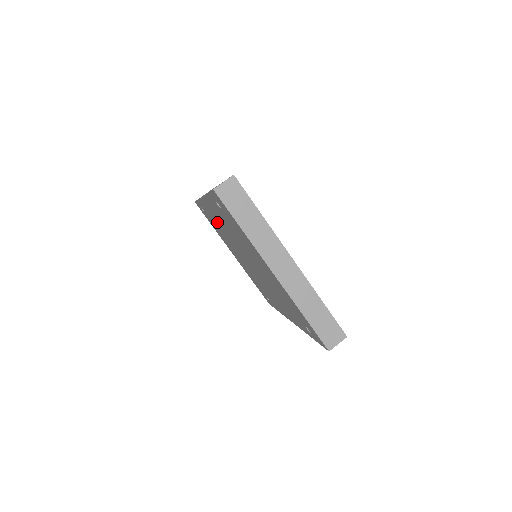
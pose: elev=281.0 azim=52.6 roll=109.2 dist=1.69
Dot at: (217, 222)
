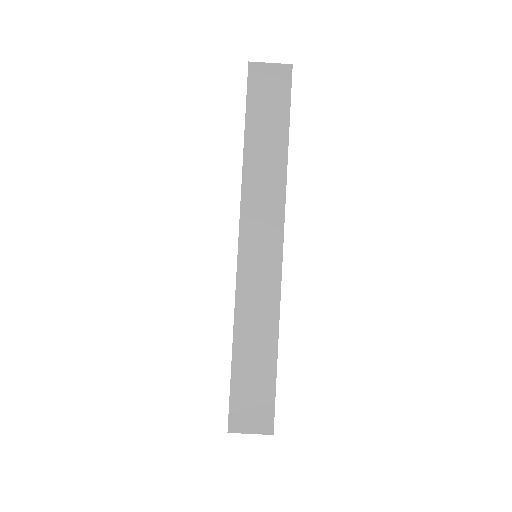
Dot at: occluded
